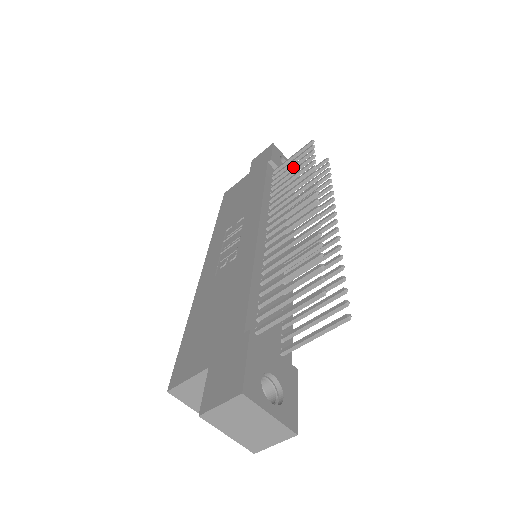
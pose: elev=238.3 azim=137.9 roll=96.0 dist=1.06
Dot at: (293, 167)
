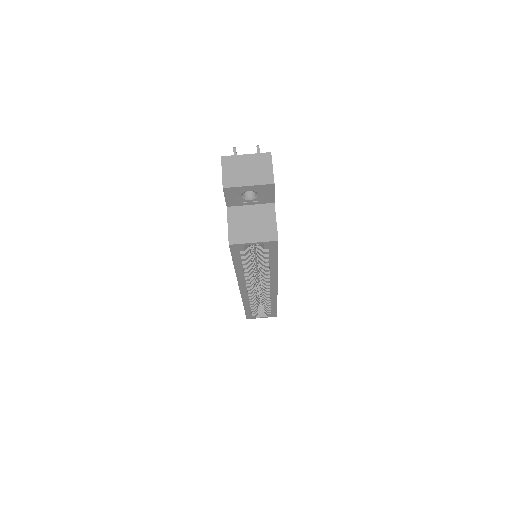
Dot at: occluded
